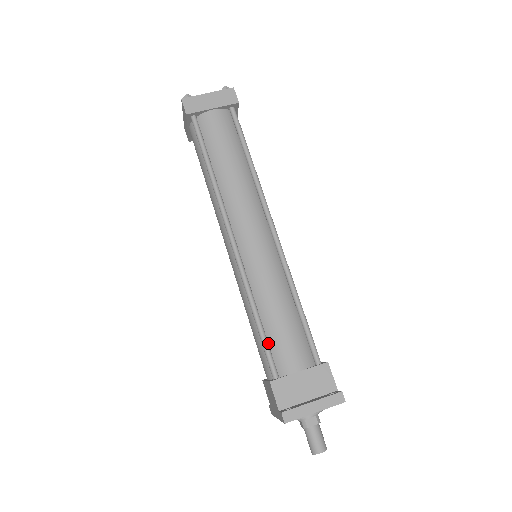
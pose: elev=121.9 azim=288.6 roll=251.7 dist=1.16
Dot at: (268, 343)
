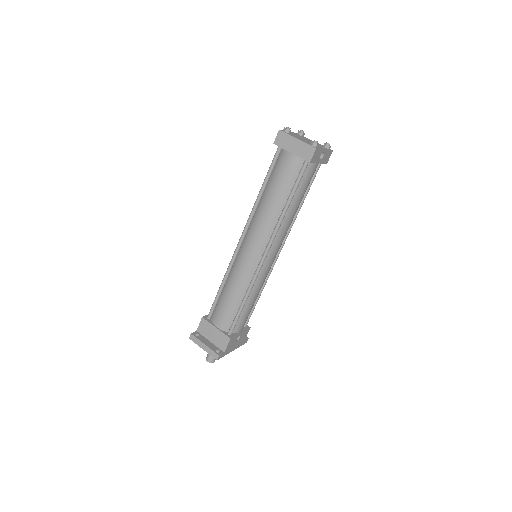
Dot at: (218, 302)
